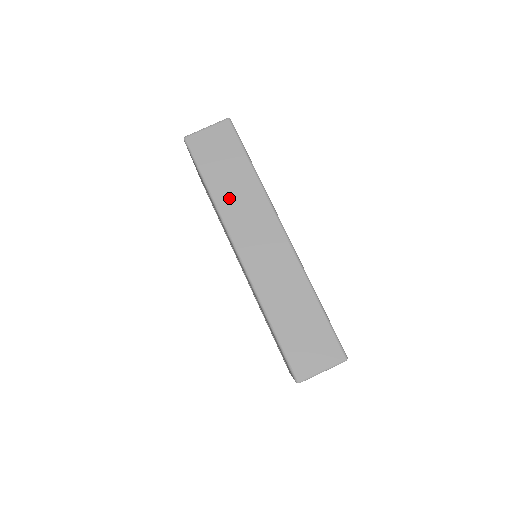
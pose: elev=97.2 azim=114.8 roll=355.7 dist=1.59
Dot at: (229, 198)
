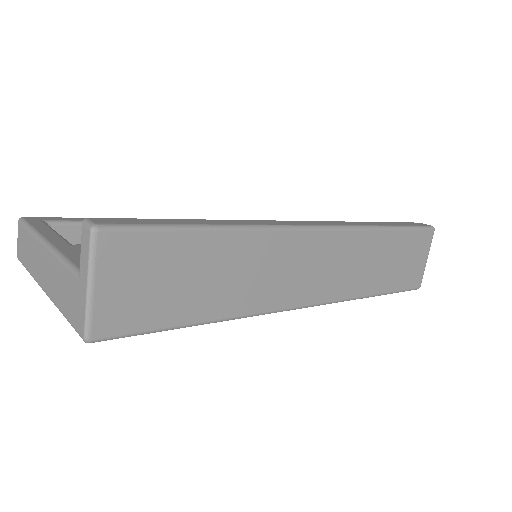
Dot at: (239, 293)
